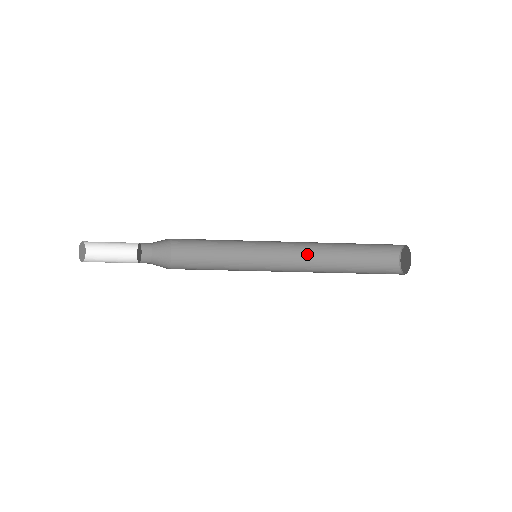
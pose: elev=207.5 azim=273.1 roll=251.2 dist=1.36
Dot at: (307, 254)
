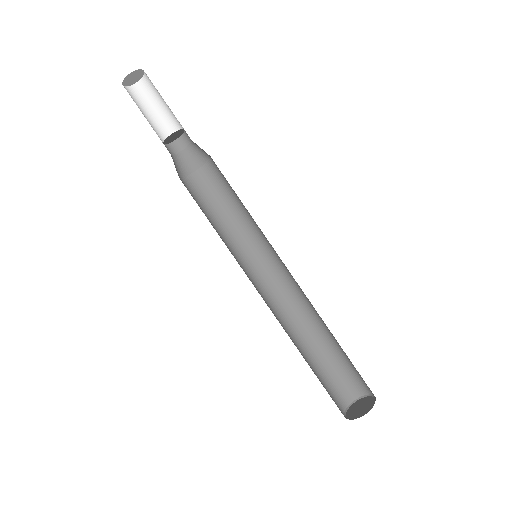
Dot at: (281, 316)
